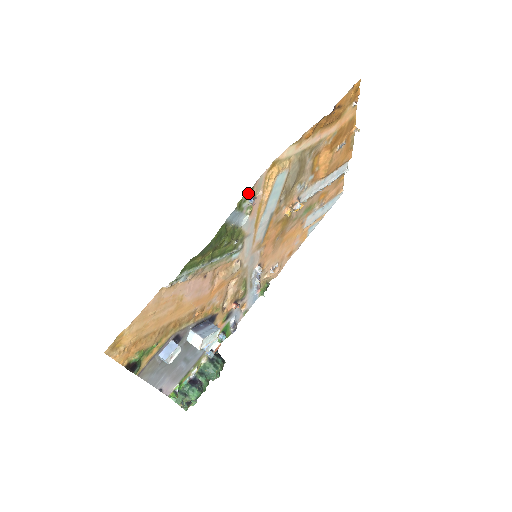
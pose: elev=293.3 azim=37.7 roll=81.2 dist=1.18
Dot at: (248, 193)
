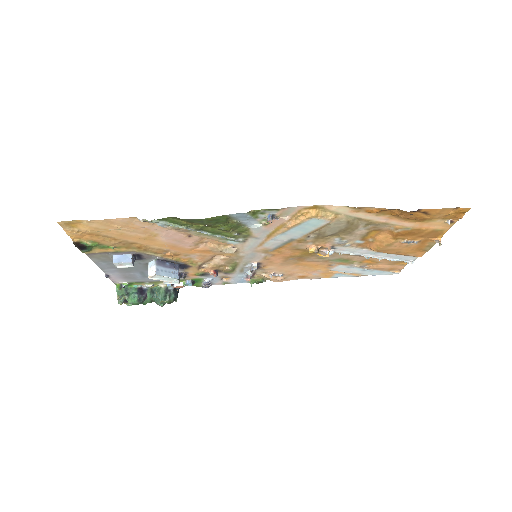
Dot at: (270, 210)
